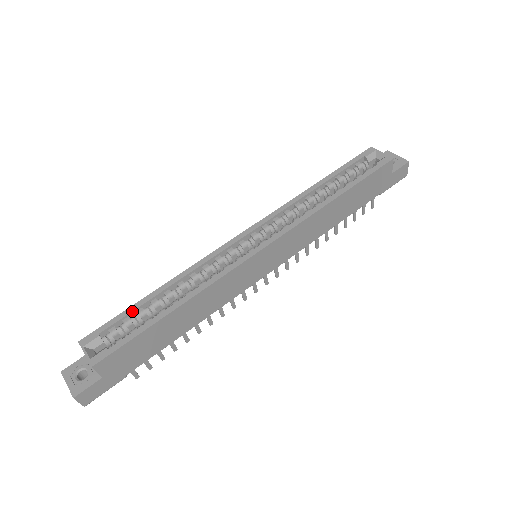
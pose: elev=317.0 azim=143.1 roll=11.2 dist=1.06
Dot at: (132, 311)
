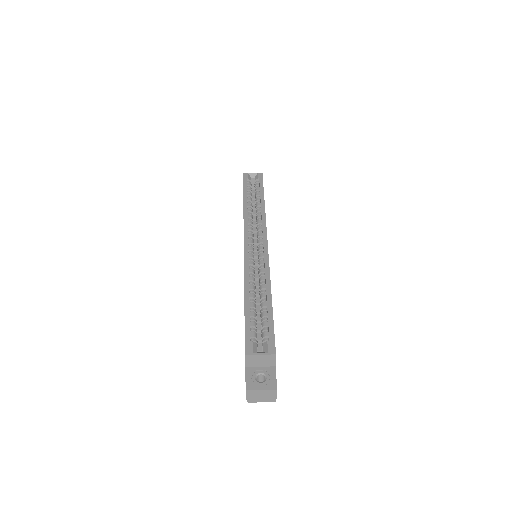
Dot at: (249, 317)
